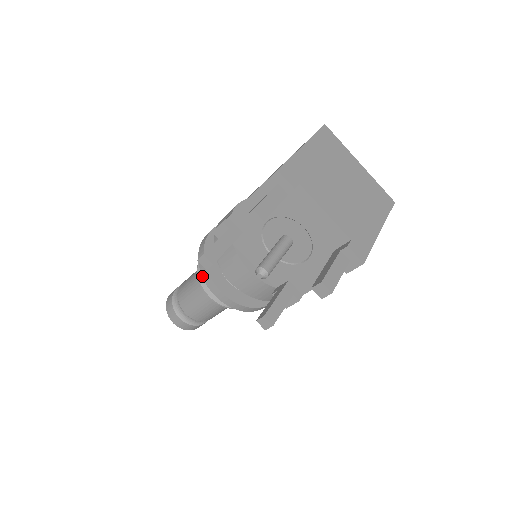
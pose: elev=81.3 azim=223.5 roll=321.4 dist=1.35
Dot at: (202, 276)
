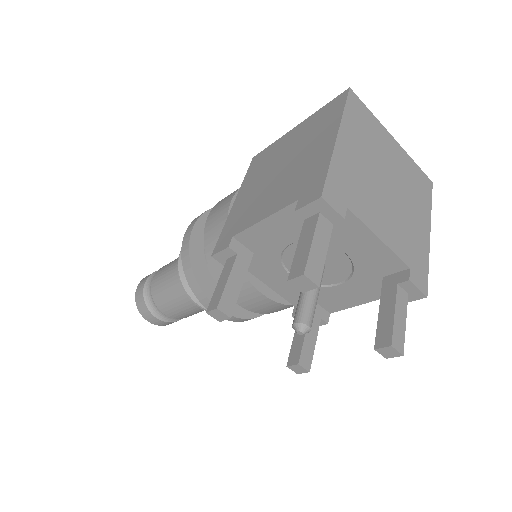
Dot at: occluded
